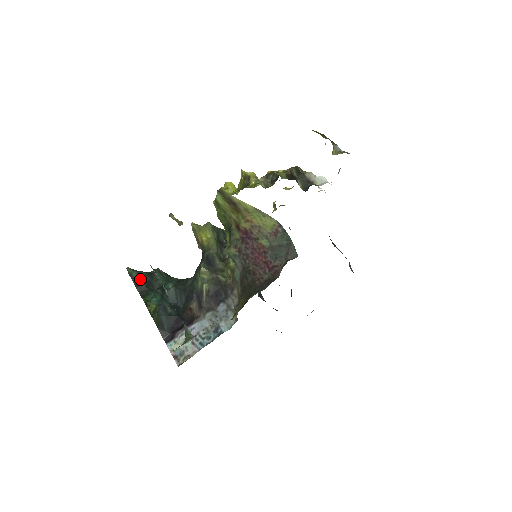
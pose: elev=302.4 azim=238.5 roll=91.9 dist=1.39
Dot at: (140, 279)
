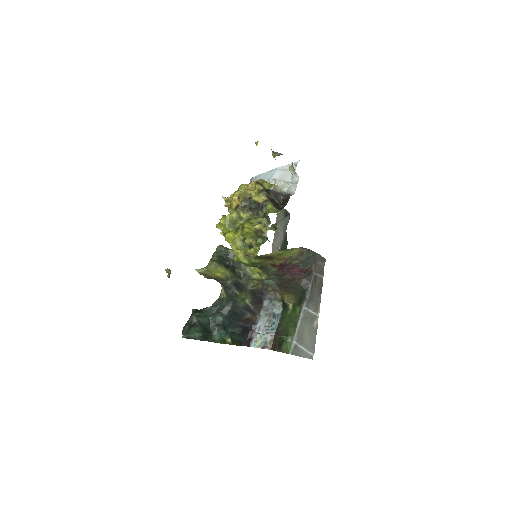
Dot at: (201, 334)
